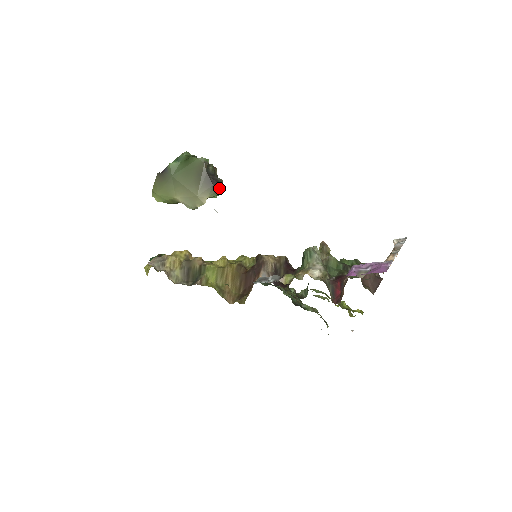
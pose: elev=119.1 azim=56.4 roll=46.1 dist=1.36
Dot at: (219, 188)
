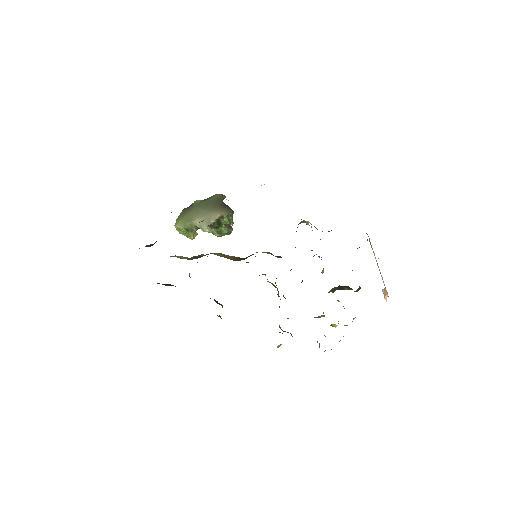
Dot at: (231, 210)
